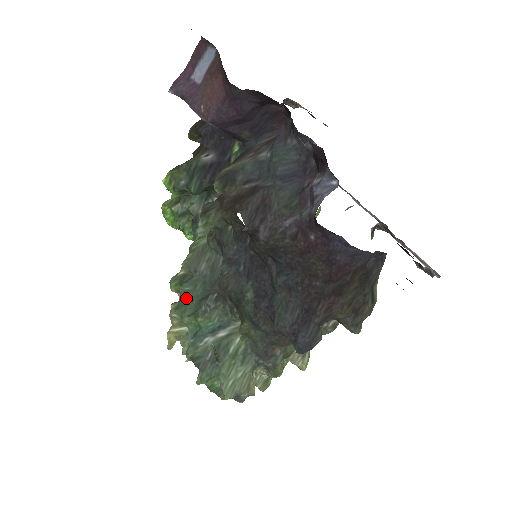
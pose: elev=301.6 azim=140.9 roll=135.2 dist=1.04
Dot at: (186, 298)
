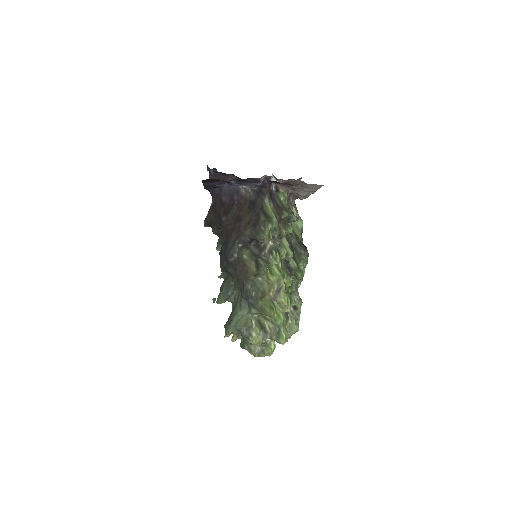
Dot at: (220, 292)
